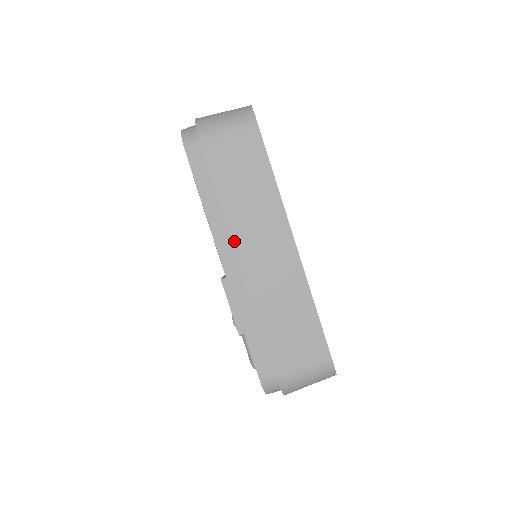
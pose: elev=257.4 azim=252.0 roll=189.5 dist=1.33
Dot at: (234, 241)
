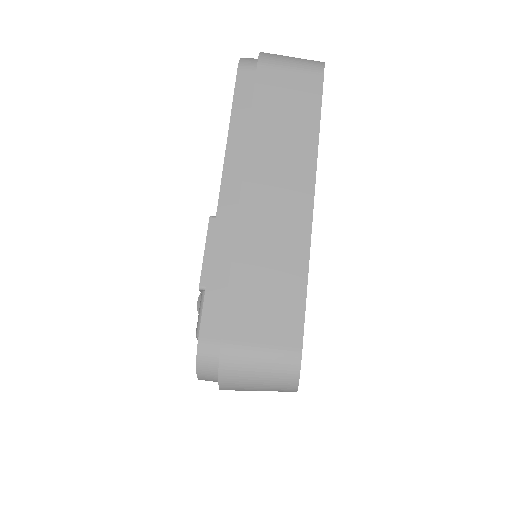
Dot at: (246, 168)
